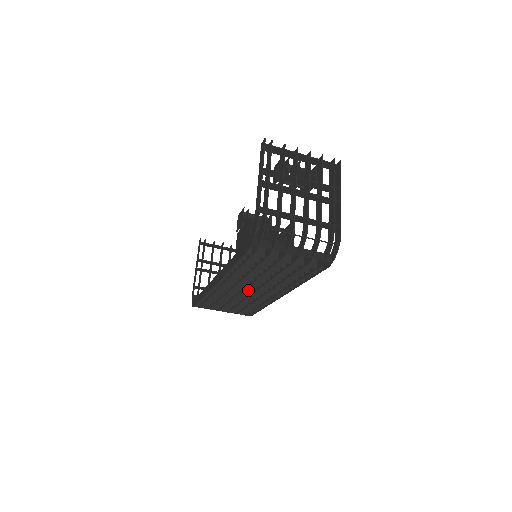
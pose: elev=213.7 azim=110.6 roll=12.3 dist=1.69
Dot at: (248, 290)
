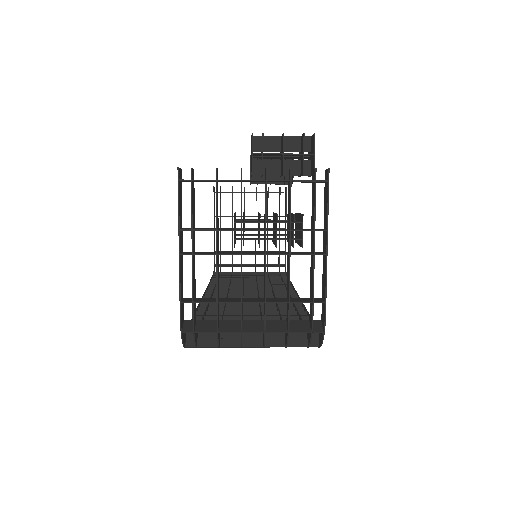
Dot at: occluded
